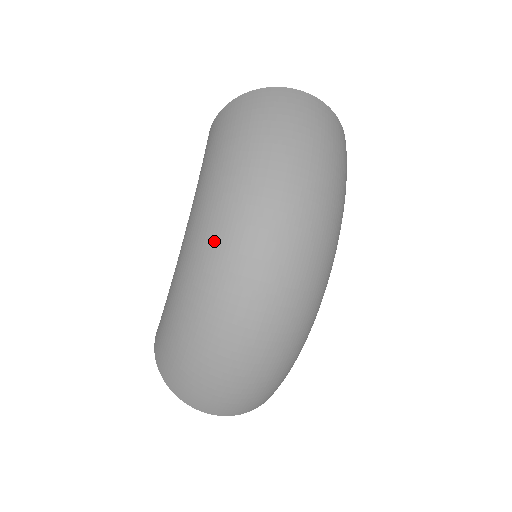
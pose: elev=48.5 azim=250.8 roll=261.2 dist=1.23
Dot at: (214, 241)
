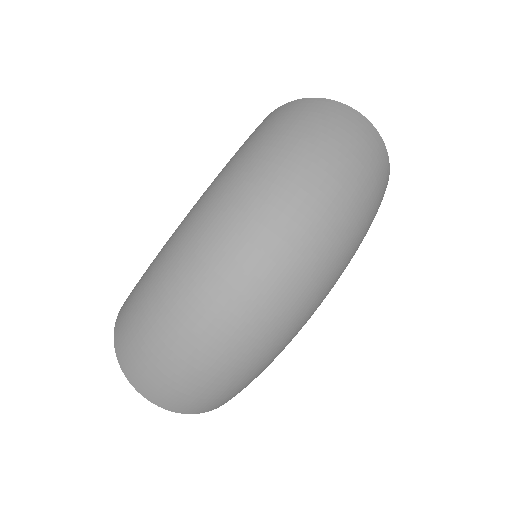
Dot at: (218, 213)
